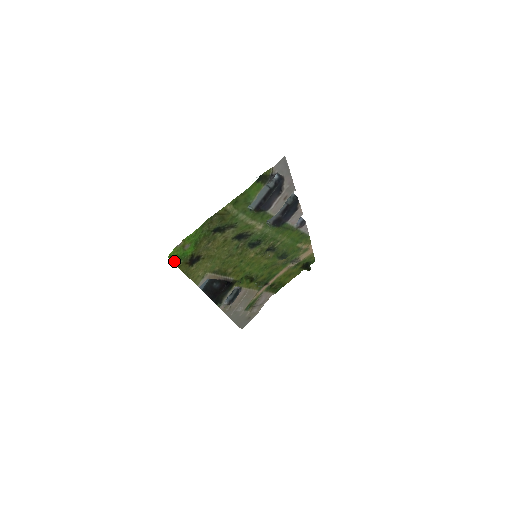
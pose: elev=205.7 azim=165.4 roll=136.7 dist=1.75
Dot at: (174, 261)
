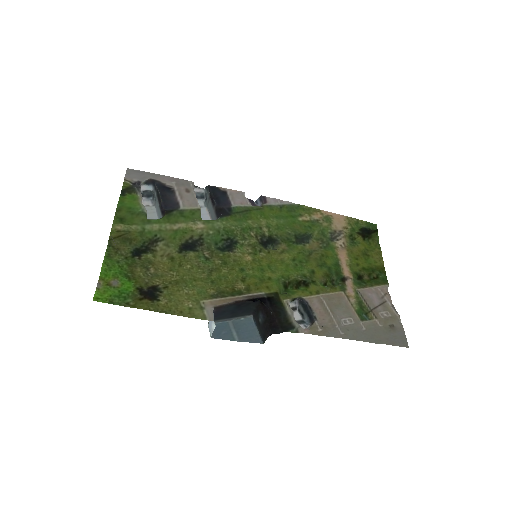
Dot at: (115, 304)
